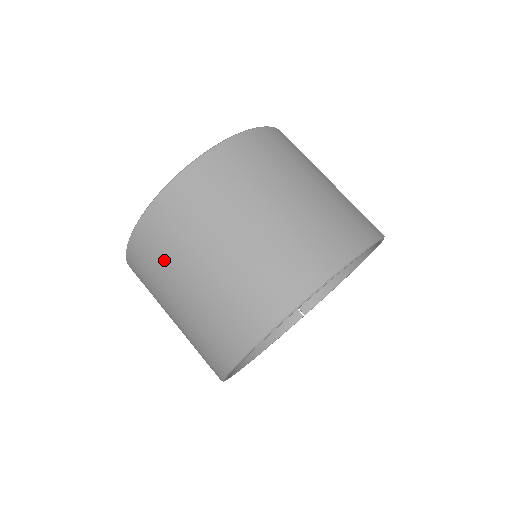
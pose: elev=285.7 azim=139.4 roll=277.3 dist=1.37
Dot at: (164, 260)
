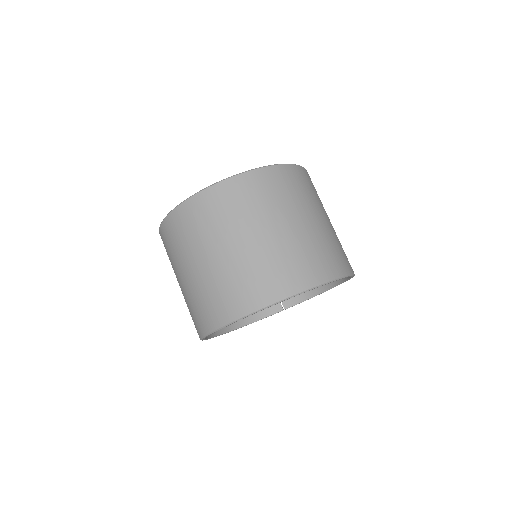
Dot at: (183, 243)
